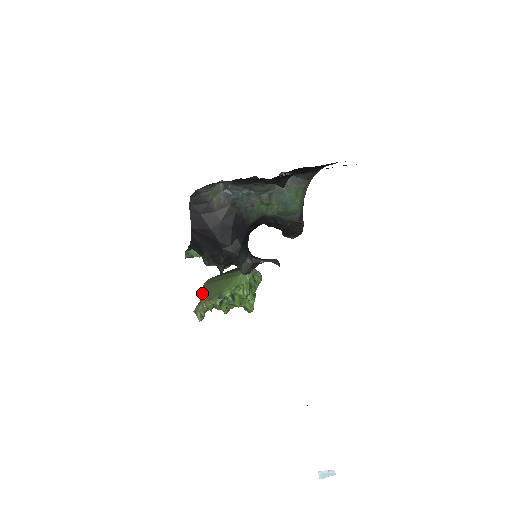
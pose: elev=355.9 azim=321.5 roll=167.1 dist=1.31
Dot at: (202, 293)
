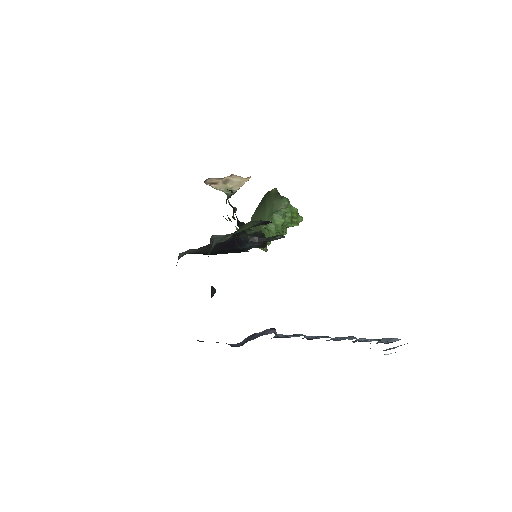
Dot at: occluded
